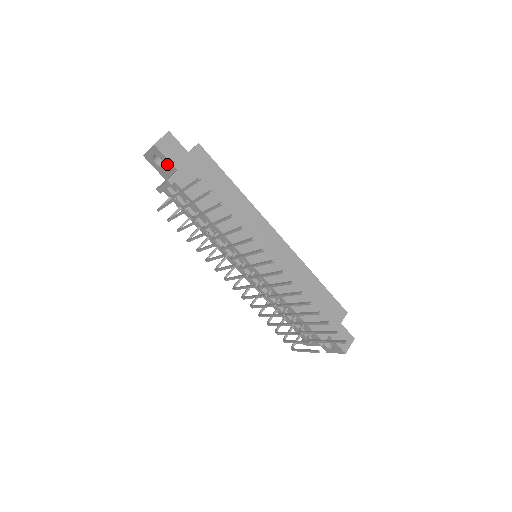
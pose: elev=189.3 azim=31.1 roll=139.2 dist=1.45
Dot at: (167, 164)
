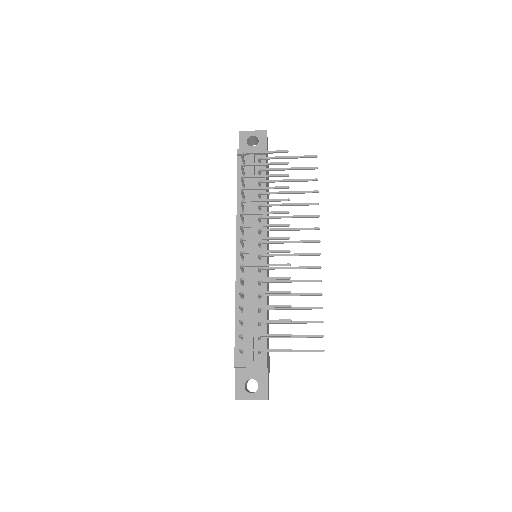
Dot at: (261, 146)
